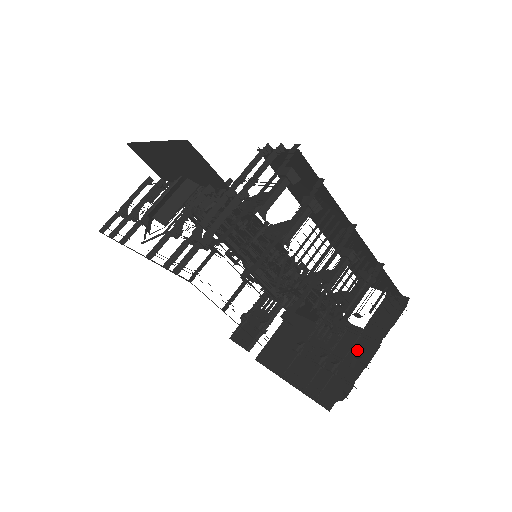
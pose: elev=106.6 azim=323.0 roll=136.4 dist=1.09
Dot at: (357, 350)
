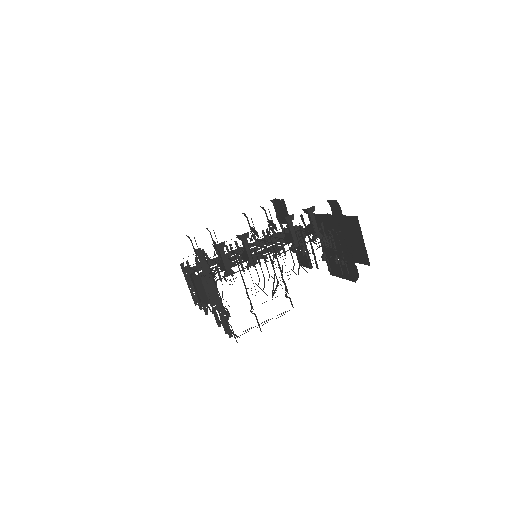
Dot at: (343, 245)
